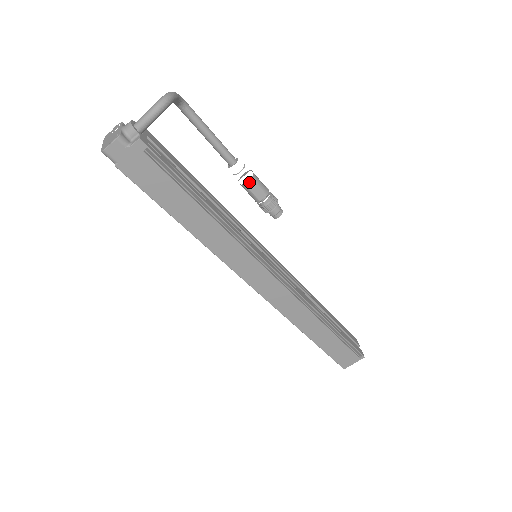
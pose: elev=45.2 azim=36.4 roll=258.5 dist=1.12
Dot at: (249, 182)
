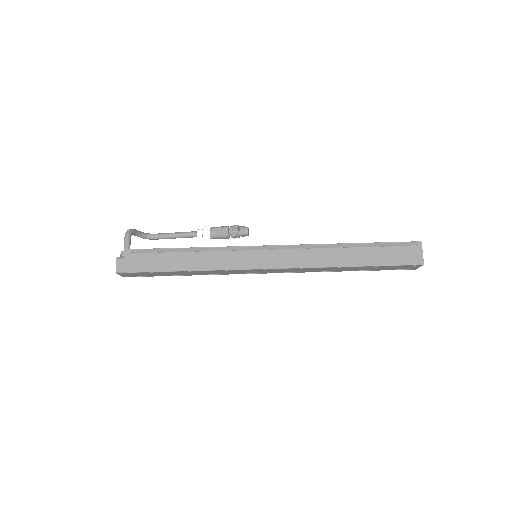
Dot at: (211, 231)
